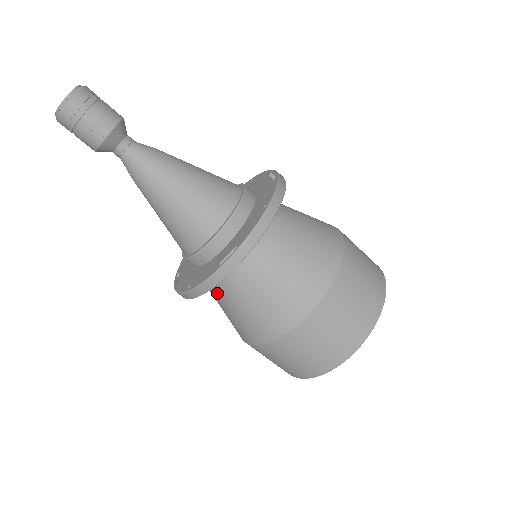
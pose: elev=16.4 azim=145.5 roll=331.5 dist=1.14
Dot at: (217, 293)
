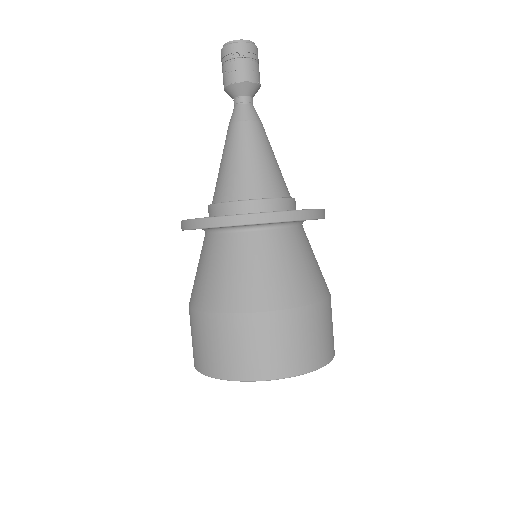
Dot at: occluded
